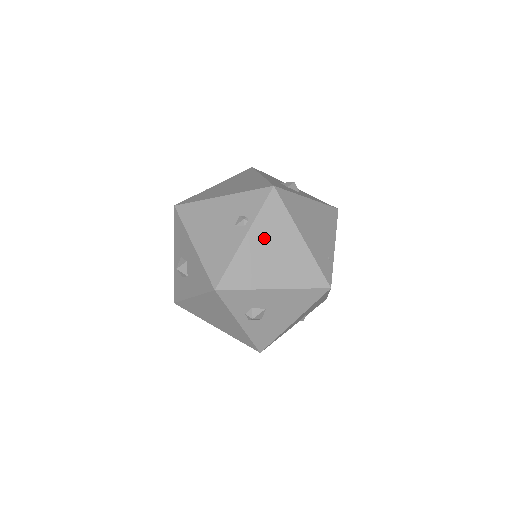
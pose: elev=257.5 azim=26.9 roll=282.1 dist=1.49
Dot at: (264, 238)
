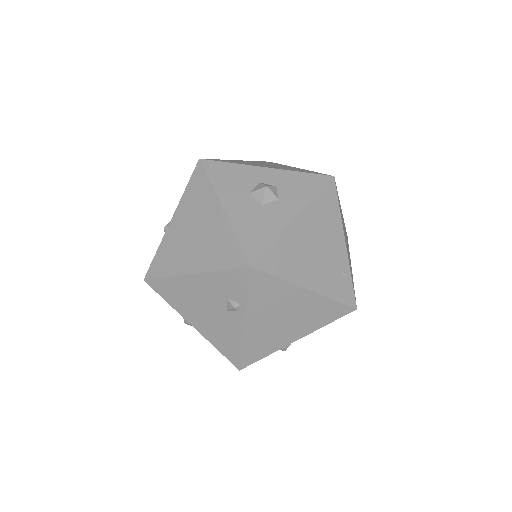
Dot at: (266, 313)
